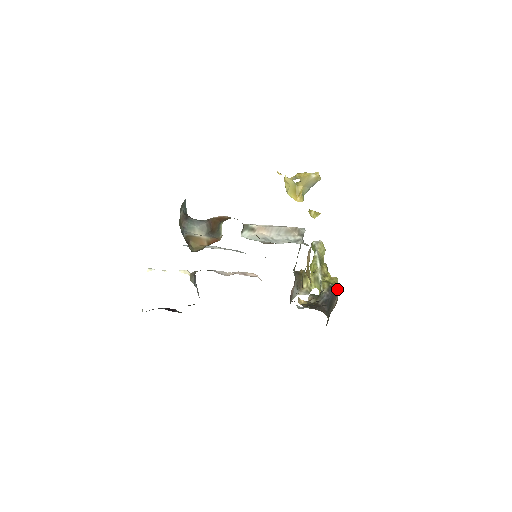
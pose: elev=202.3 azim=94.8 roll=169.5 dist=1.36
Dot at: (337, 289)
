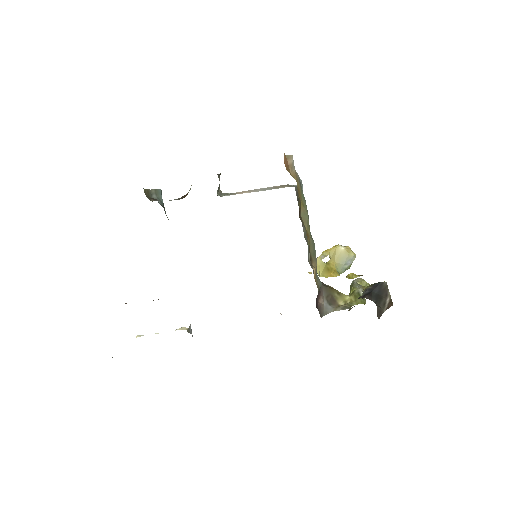
Dot at: (385, 285)
